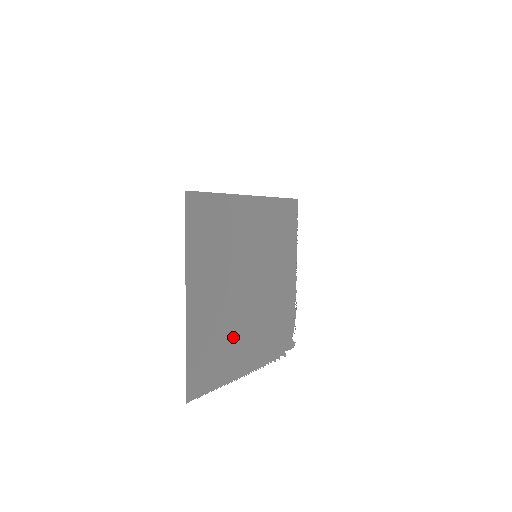
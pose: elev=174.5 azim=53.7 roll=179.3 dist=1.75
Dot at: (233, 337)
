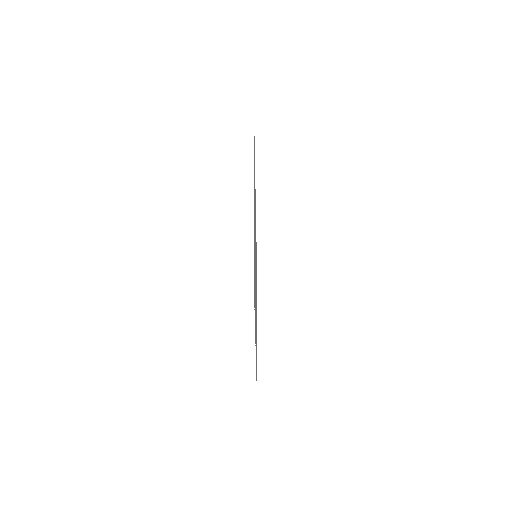
Dot at: occluded
